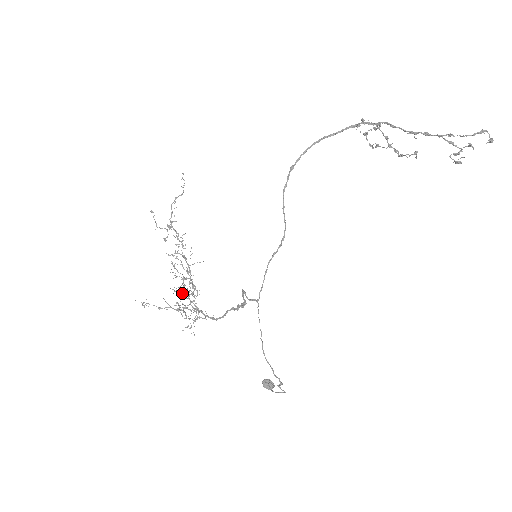
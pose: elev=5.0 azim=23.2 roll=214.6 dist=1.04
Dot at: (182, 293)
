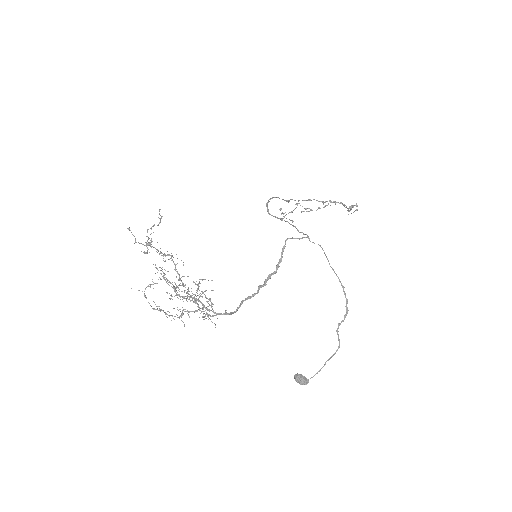
Dot at: occluded
